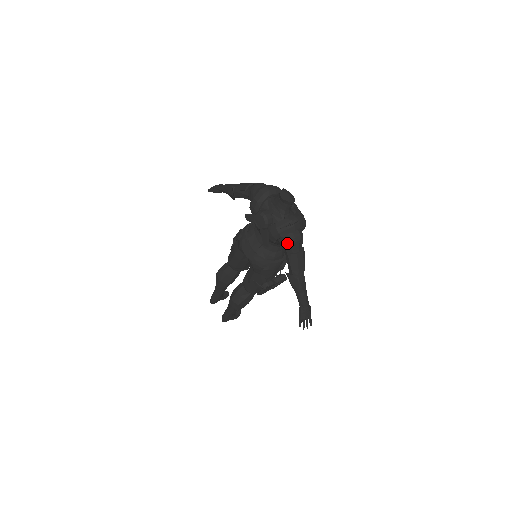
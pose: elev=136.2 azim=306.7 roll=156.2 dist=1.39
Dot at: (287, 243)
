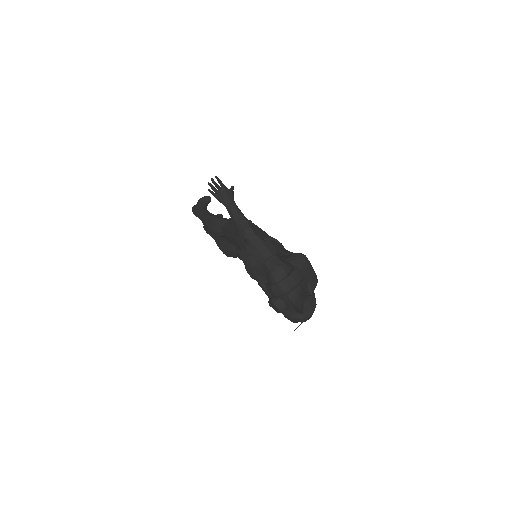
Dot at: occluded
